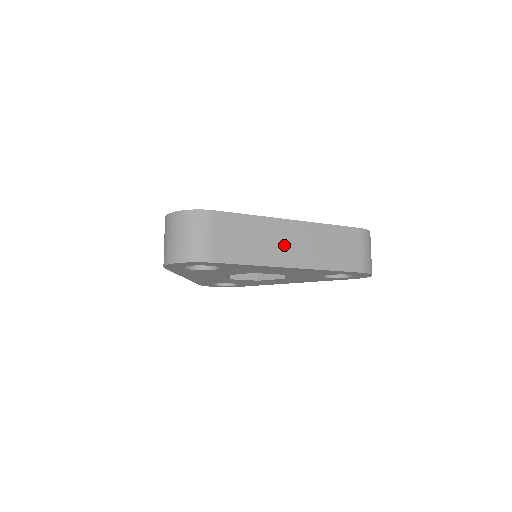
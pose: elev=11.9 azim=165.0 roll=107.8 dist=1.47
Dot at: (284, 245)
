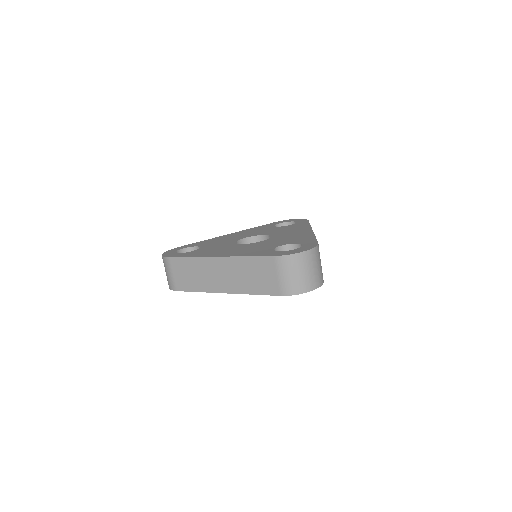
Dot at: occluded
